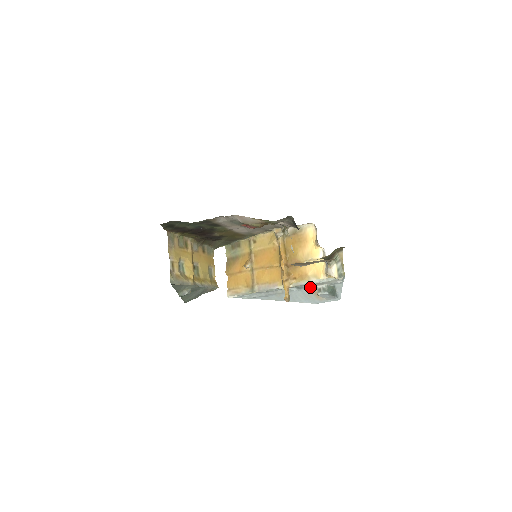
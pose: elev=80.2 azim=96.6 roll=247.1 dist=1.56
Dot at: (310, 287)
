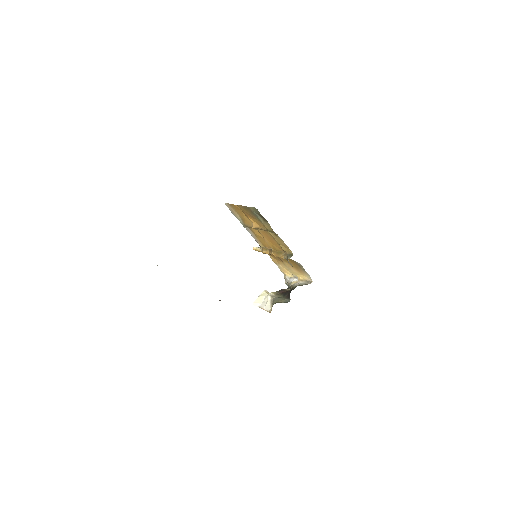
Dot at: occluded
